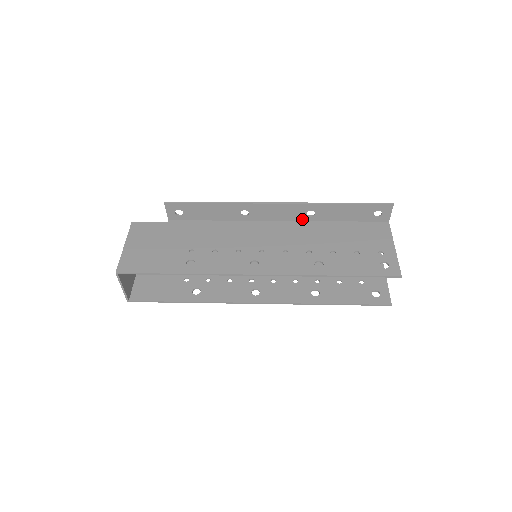
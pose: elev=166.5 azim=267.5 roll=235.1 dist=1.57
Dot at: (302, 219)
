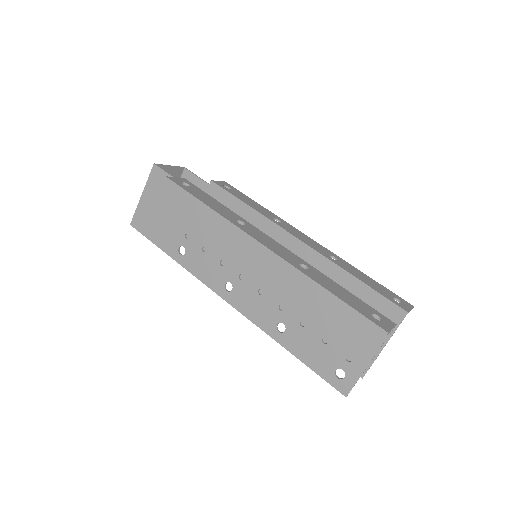
Dot at: (299, 261)
